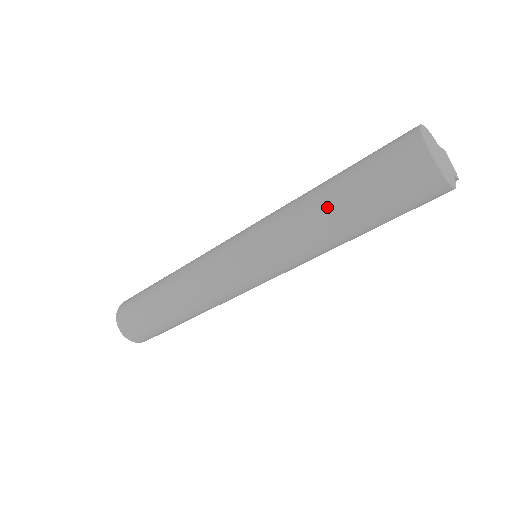
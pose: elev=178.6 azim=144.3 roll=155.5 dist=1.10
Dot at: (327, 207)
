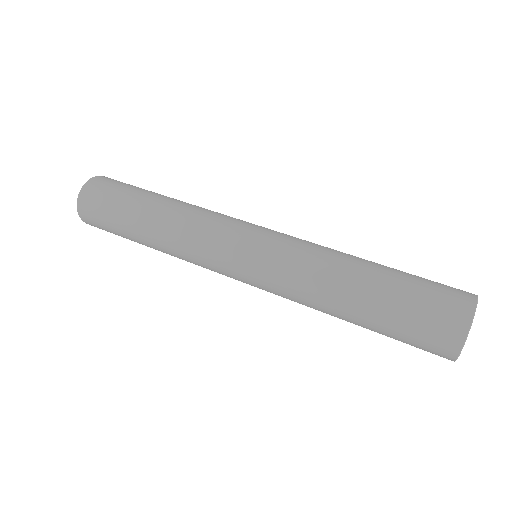
Dot at: (357, 284)
